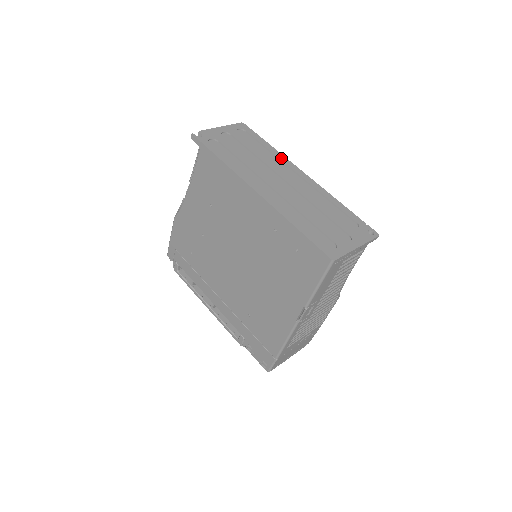
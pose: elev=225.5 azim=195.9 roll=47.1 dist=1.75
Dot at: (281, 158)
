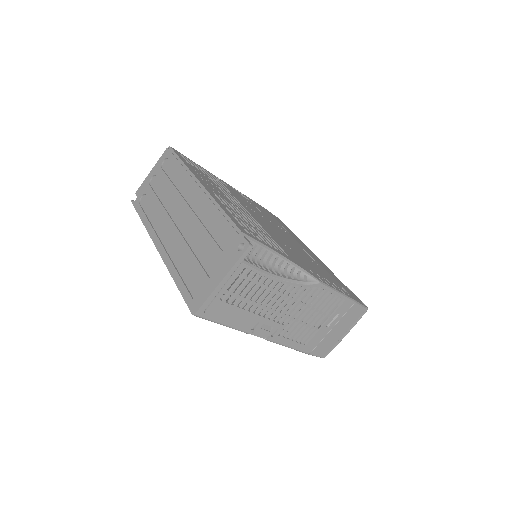
Dot at: (186, 178)
